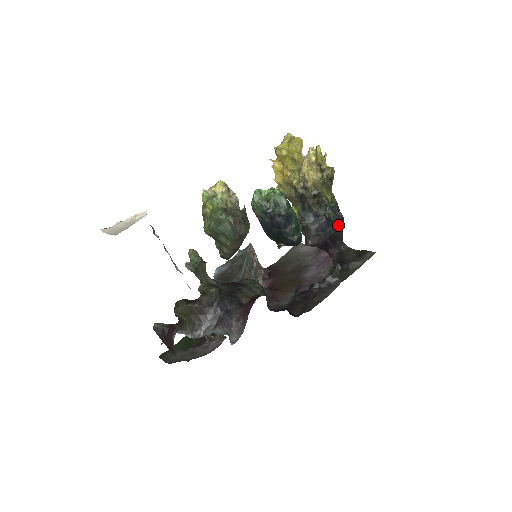
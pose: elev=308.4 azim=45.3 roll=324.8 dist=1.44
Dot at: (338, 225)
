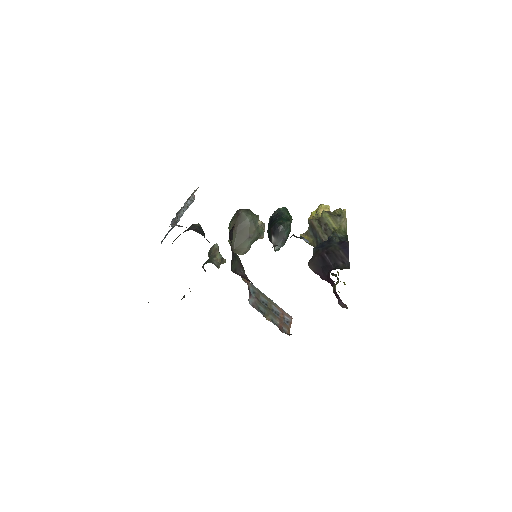
Dot at: (340, 246)
